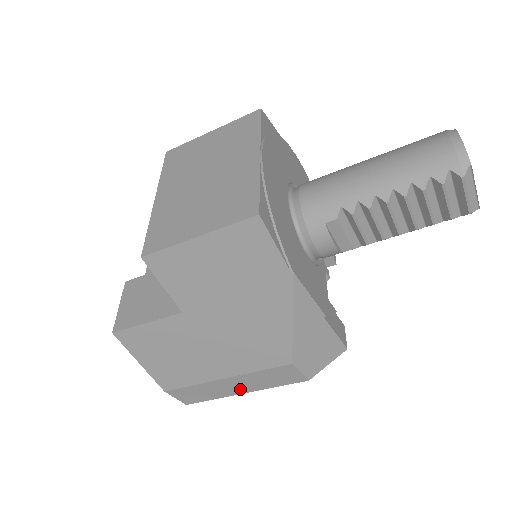
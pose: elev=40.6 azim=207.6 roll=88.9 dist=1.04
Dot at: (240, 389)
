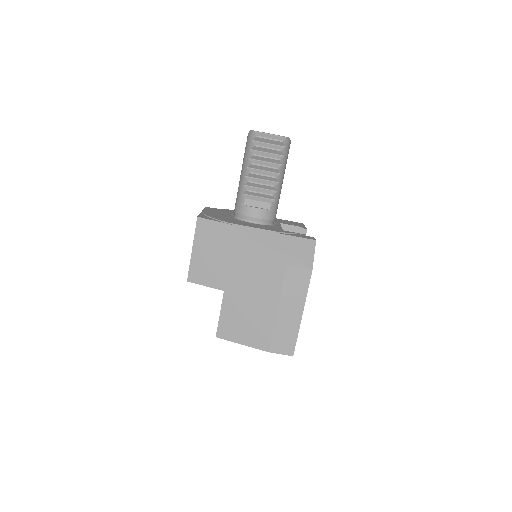
Dot at: (296, 312)
